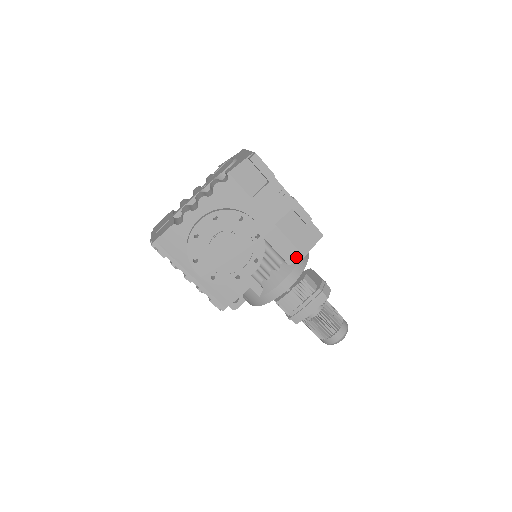
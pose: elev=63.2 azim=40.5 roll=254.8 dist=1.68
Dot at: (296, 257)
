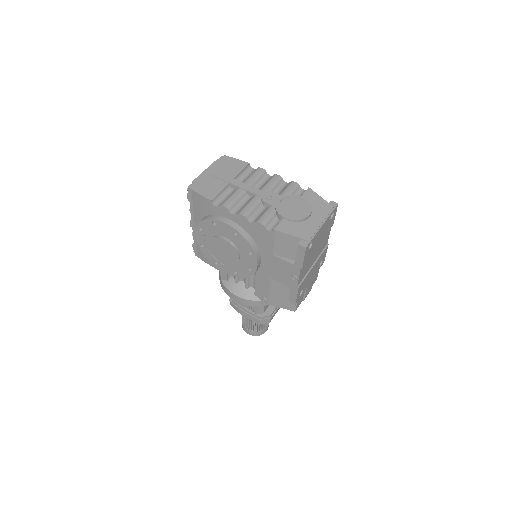
Dot at: (262, 299)
